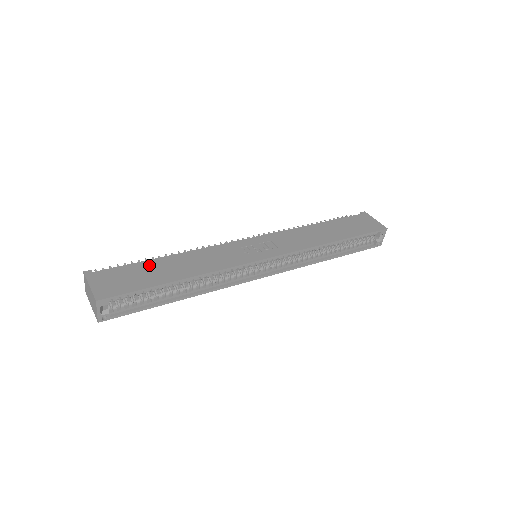
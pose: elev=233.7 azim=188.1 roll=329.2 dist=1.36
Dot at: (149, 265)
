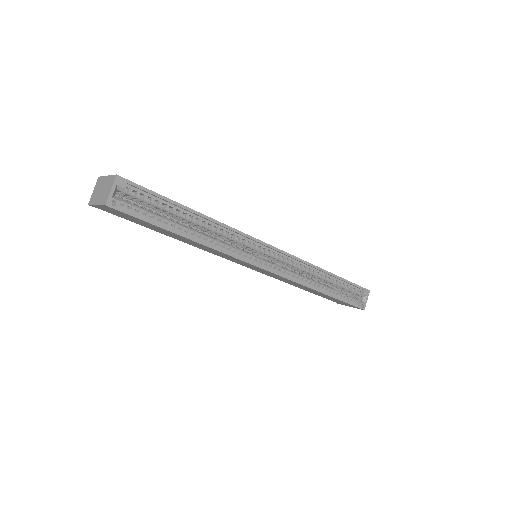
Dot at: occluded
